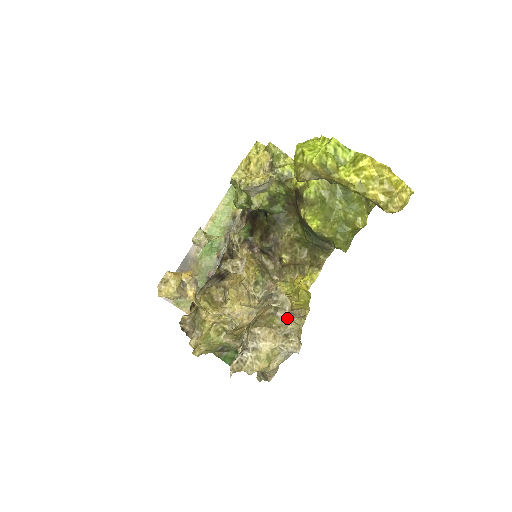
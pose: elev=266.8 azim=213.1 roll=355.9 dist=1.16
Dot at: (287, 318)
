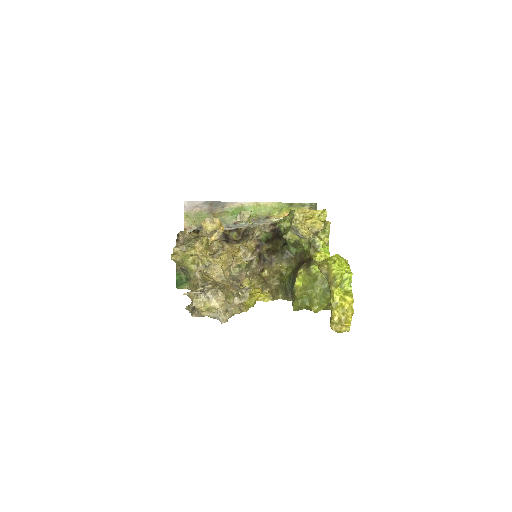
Dot at: (237, 304)
